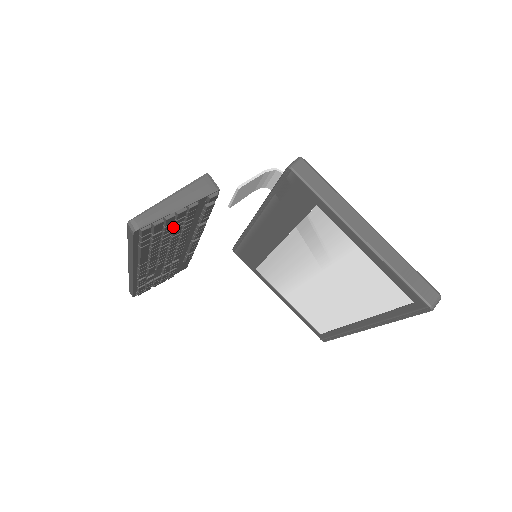
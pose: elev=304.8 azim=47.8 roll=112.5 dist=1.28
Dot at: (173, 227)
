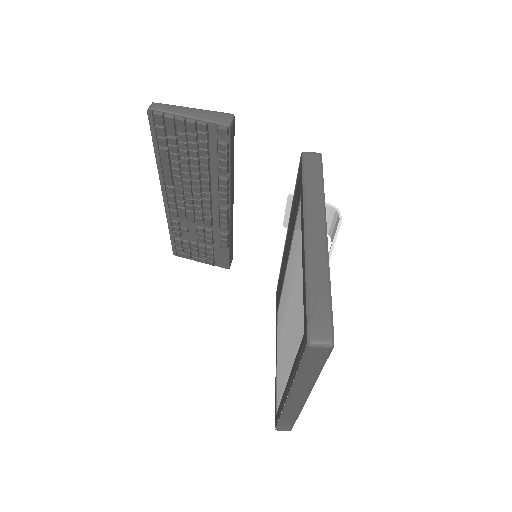
Dot at: (188, 147)
